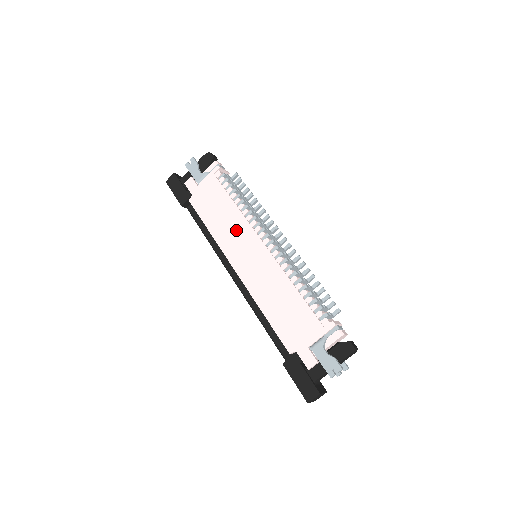
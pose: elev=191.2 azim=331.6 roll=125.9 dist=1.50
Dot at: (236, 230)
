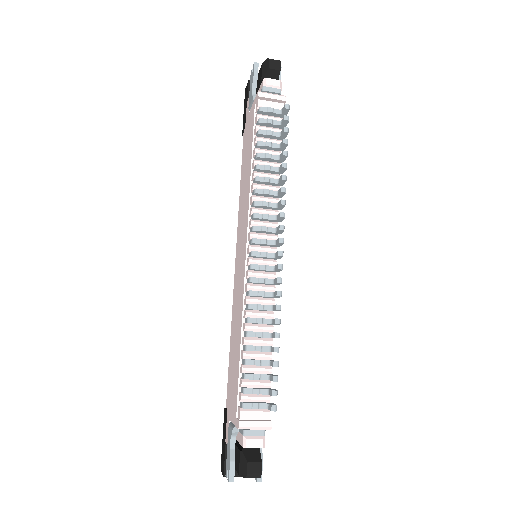
Dot at: (244, 209)
